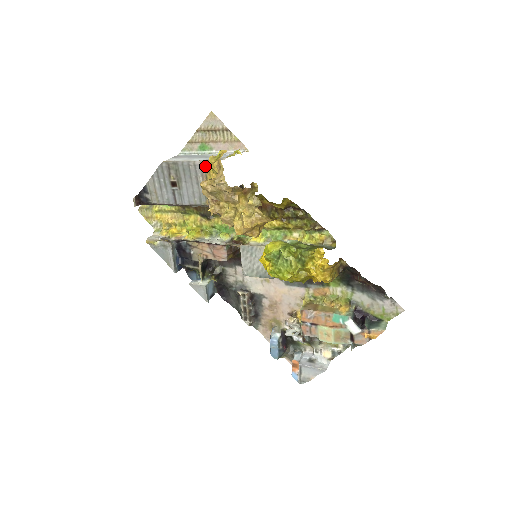
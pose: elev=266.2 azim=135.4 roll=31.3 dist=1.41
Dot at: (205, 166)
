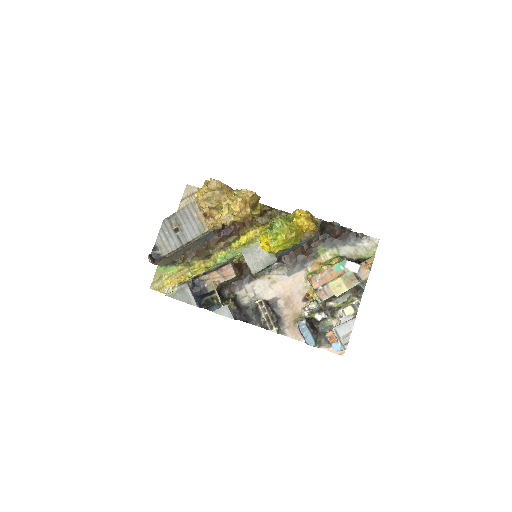
Dot at: (196, 200)
